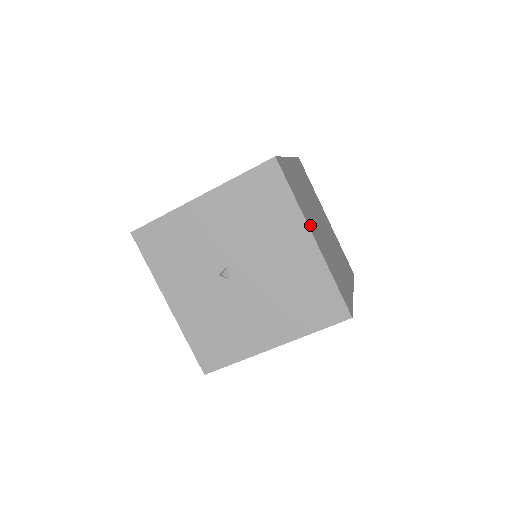
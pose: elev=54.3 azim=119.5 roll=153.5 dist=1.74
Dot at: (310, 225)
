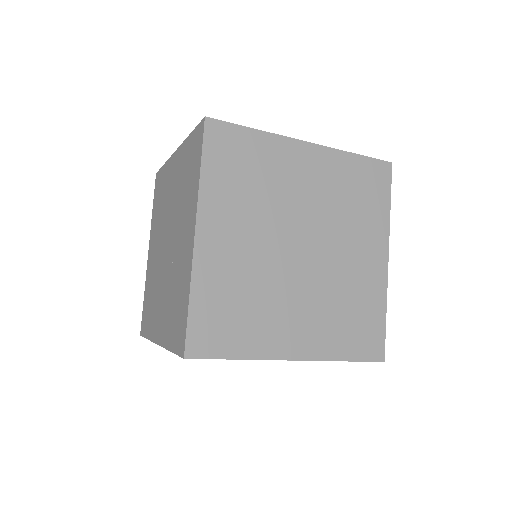
Dot at: occluded
